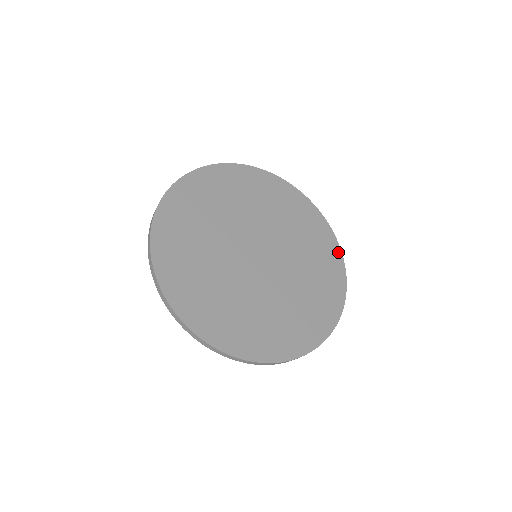
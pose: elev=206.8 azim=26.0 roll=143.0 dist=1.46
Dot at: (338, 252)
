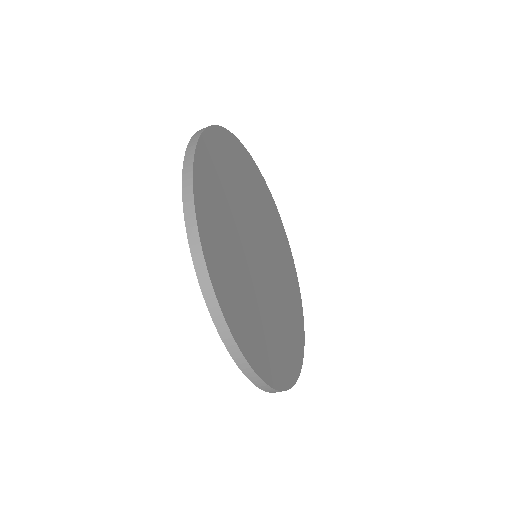
Dot at: (277, 211)
